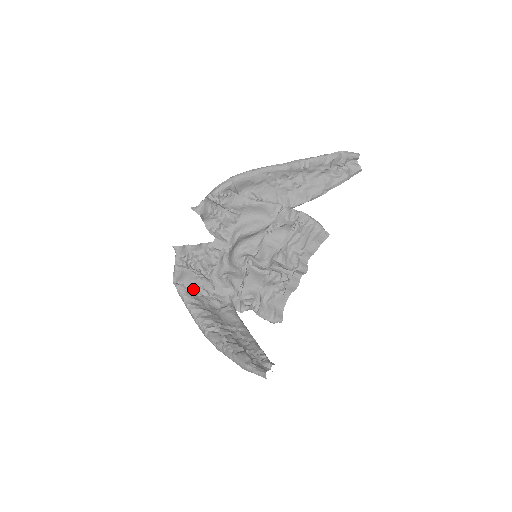
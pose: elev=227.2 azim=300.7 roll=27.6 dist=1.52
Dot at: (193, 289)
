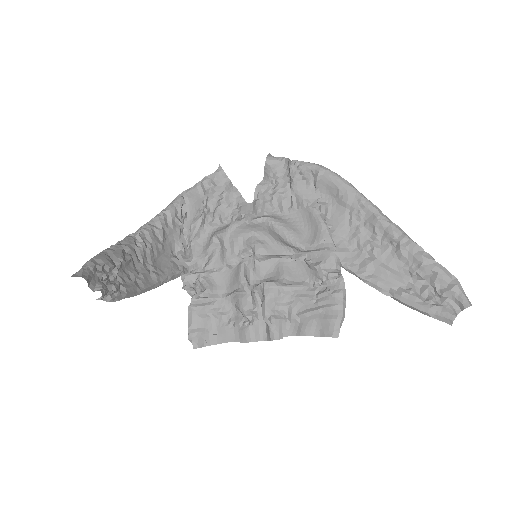
Dot at: (185, 216)
